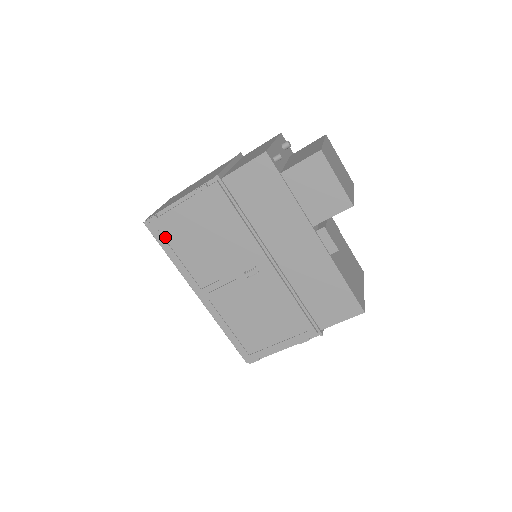
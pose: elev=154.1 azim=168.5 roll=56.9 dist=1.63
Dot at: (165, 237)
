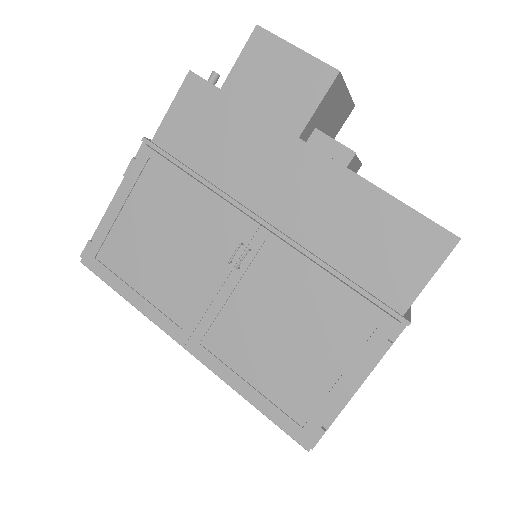
Dot at: (109, 267)
